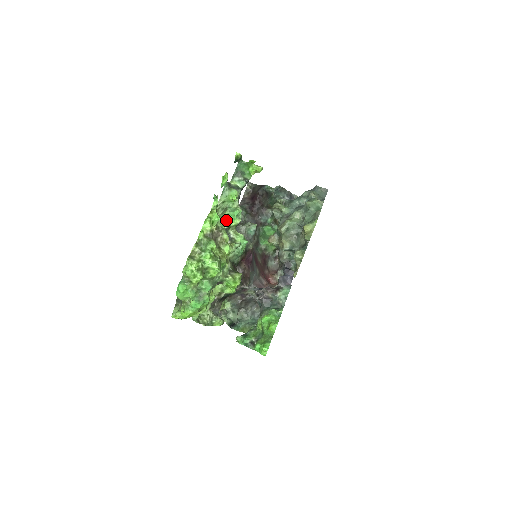
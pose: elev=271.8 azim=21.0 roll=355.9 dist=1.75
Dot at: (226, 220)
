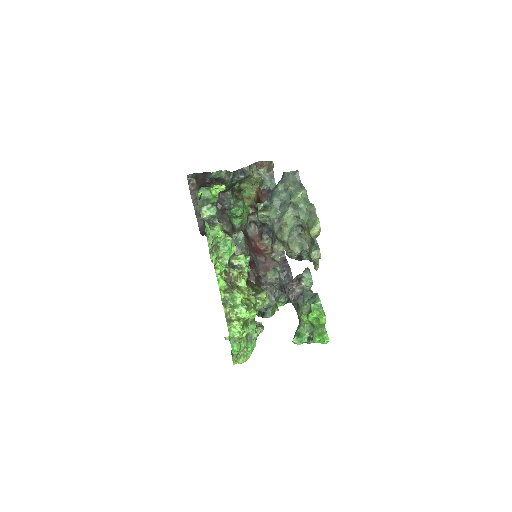
Dot at: (224, 256)
